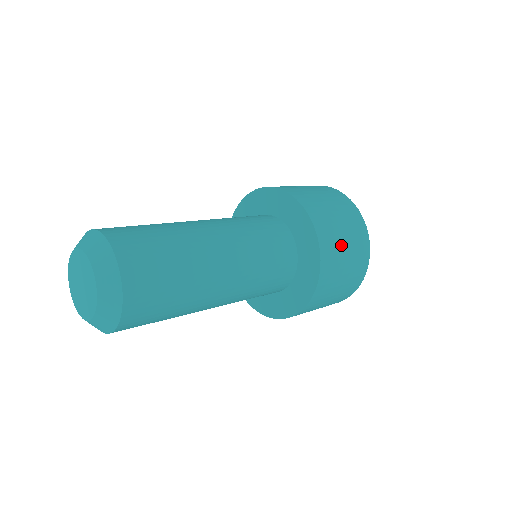
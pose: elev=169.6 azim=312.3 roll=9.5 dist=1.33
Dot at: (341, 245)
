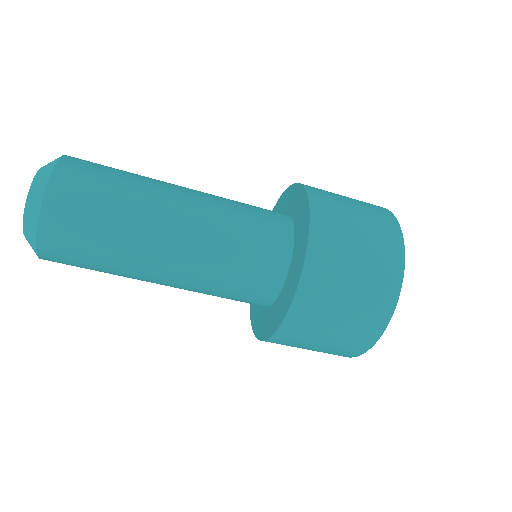
Dot at: occluded
